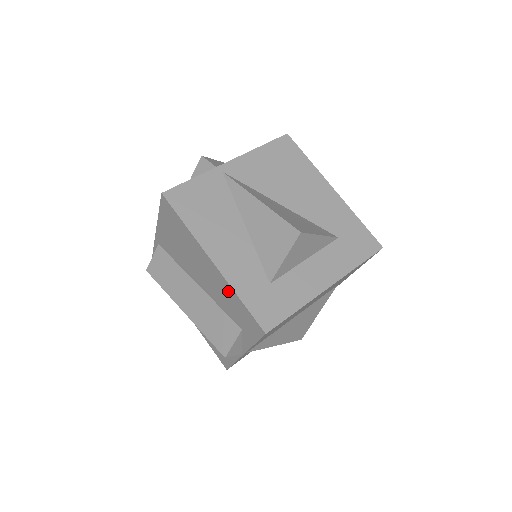
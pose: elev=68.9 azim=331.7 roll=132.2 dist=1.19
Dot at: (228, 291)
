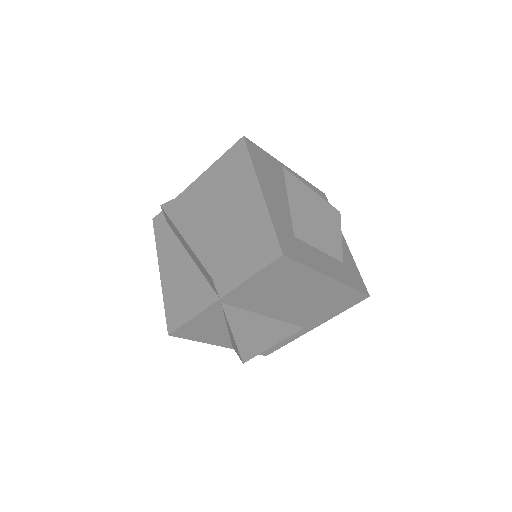
Dot at: (260, 218)
